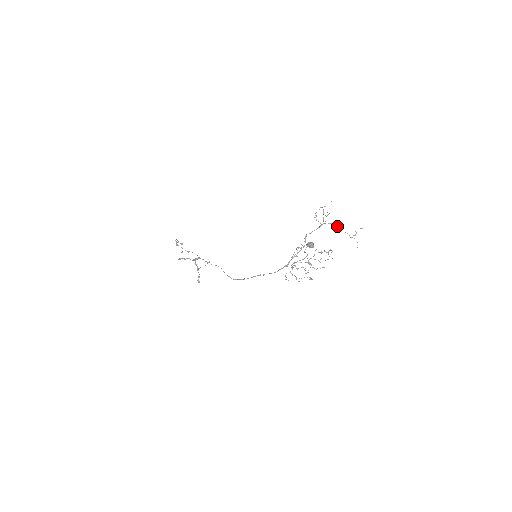
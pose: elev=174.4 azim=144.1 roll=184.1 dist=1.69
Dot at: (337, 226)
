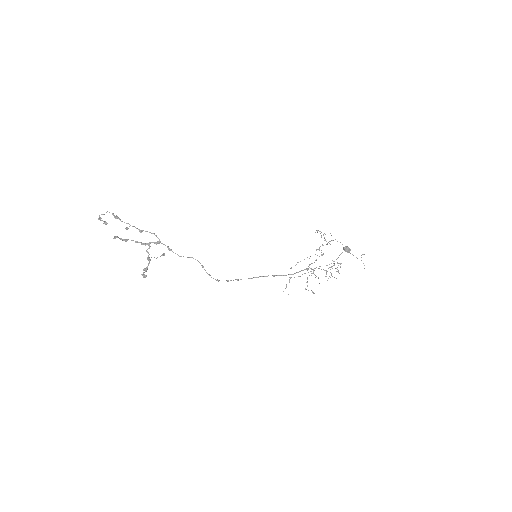
Dot at: occluded
